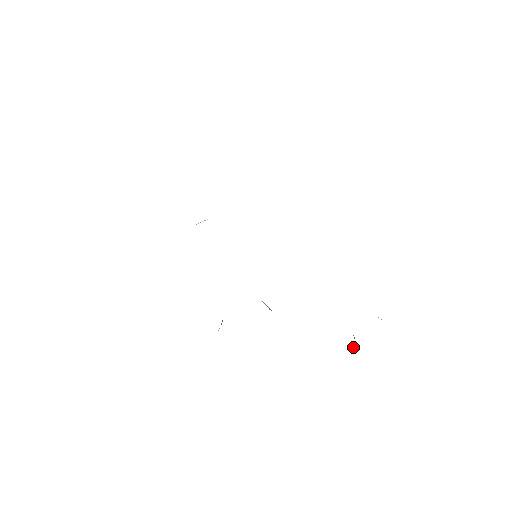
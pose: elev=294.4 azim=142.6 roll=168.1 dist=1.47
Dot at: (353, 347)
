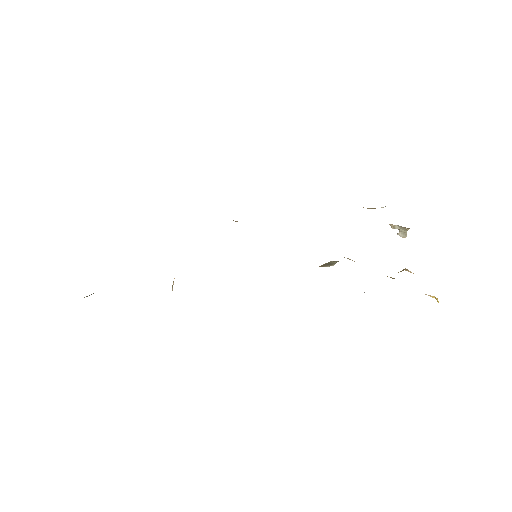
Dot at: (402, 236)
